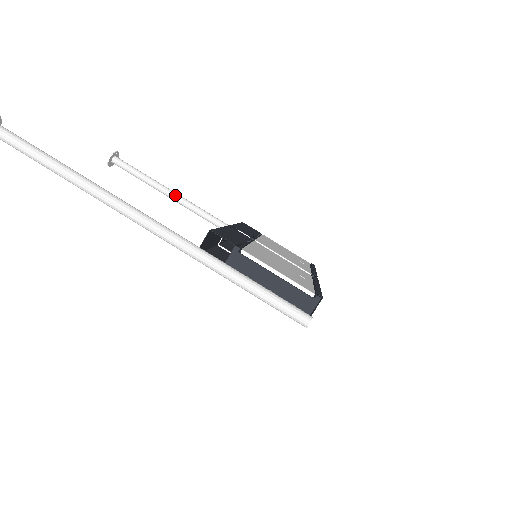
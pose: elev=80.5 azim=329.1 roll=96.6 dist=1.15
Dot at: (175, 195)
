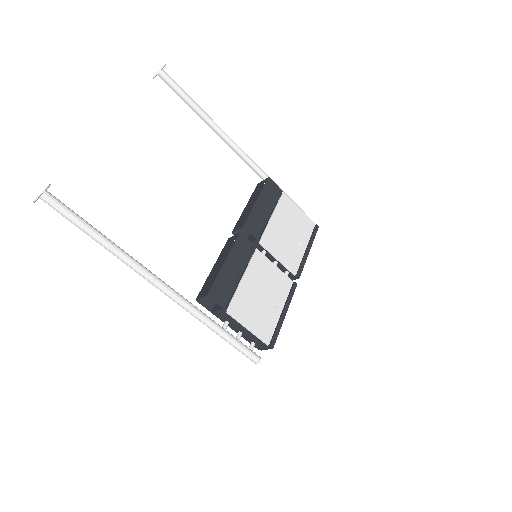
Dot at: (215, 128)
